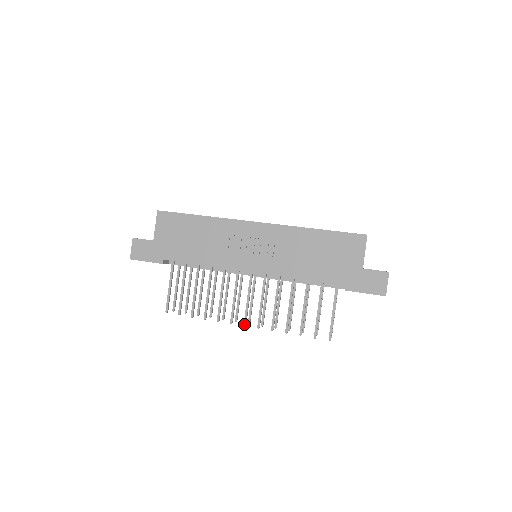
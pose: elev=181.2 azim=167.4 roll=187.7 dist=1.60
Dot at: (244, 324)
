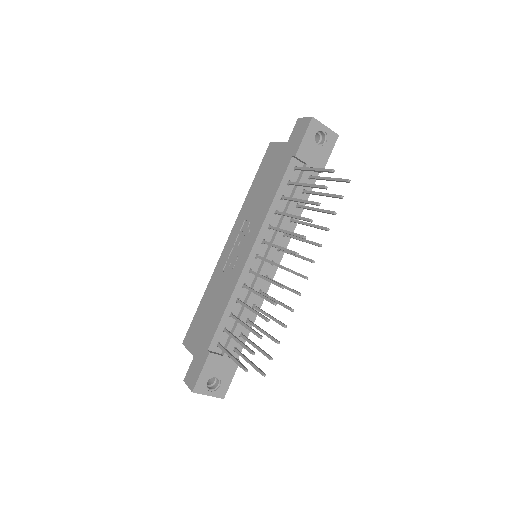
Dot at: occluded
